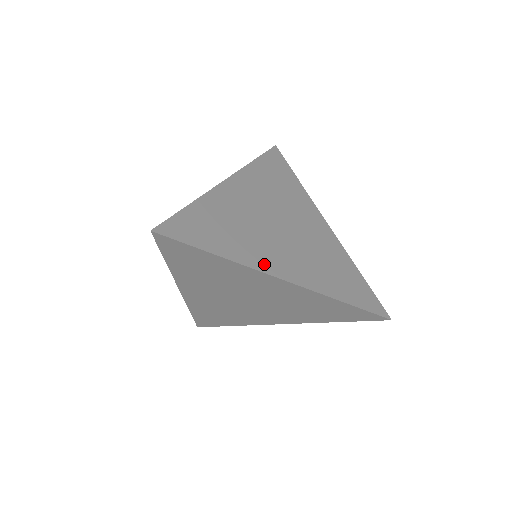
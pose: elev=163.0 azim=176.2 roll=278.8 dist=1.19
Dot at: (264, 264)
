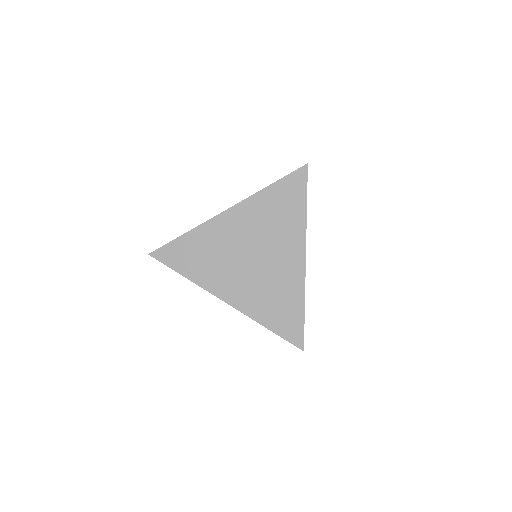
Dot at: occluded
